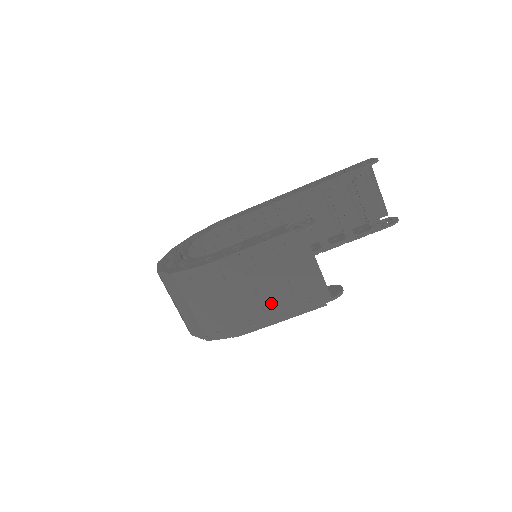
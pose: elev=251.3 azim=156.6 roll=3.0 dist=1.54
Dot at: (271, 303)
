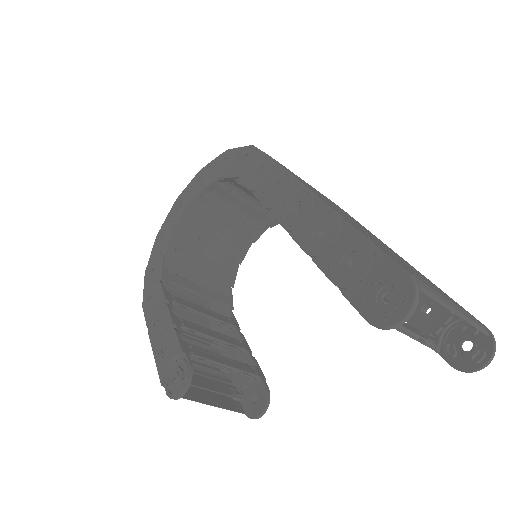
Dot at: occluded
